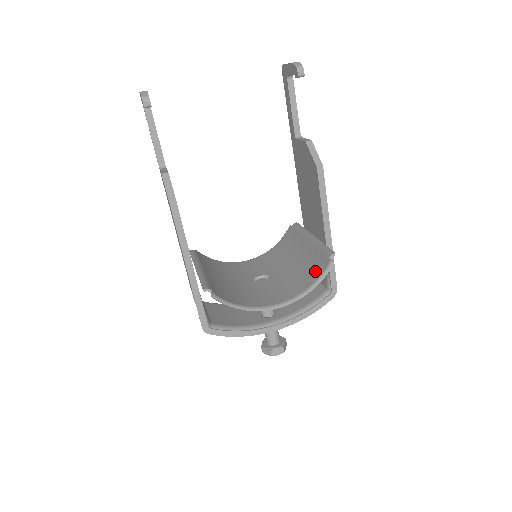
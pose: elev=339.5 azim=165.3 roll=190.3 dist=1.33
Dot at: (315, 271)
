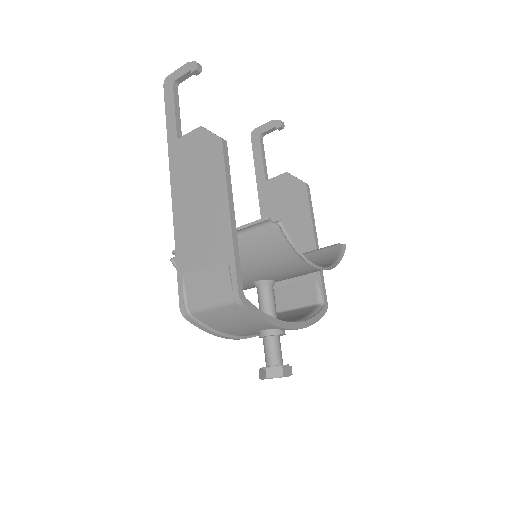
Dot at: (328, 258)
